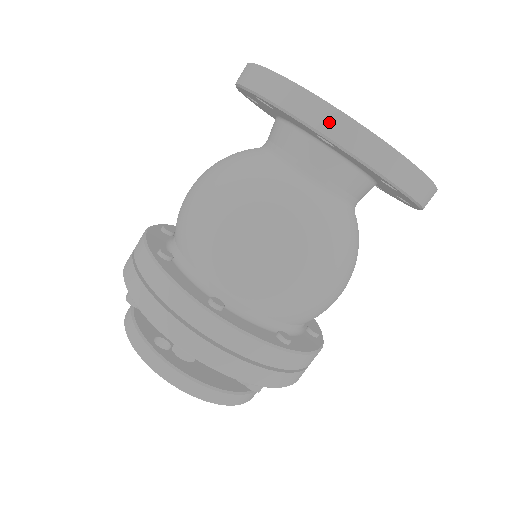
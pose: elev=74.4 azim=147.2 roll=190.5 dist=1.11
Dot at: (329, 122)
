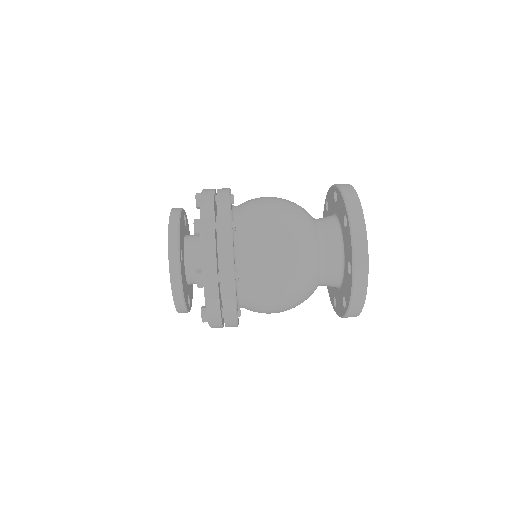
Dot at: (342, 184)
